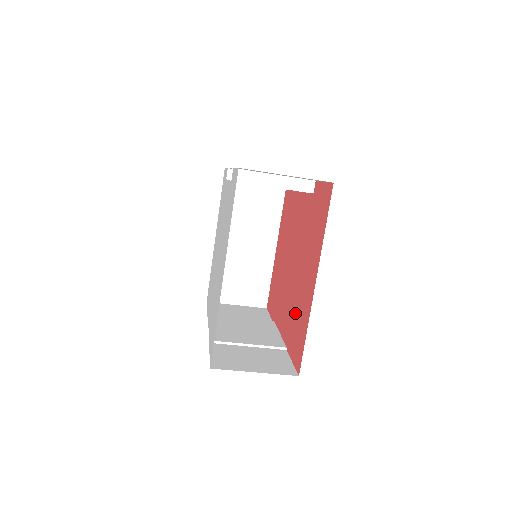
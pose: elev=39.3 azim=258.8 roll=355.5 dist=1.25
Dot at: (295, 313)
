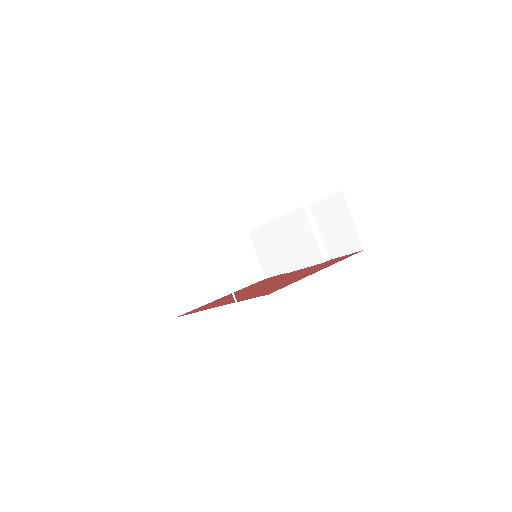
Dot at: (268, 288)
